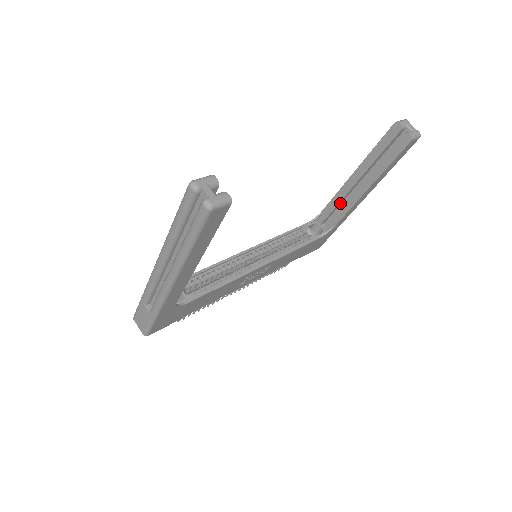
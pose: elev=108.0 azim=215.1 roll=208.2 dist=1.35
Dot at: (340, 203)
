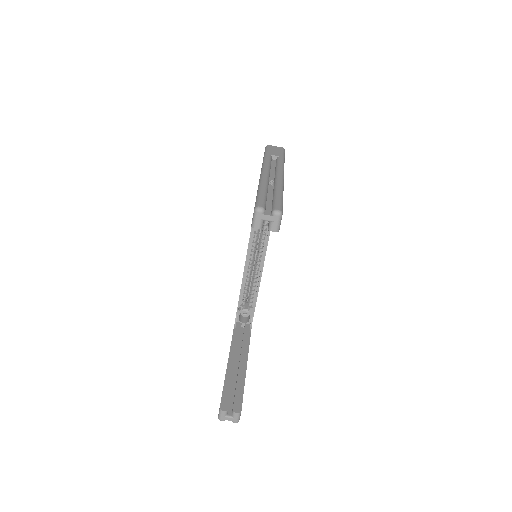
Dot at: occluded
